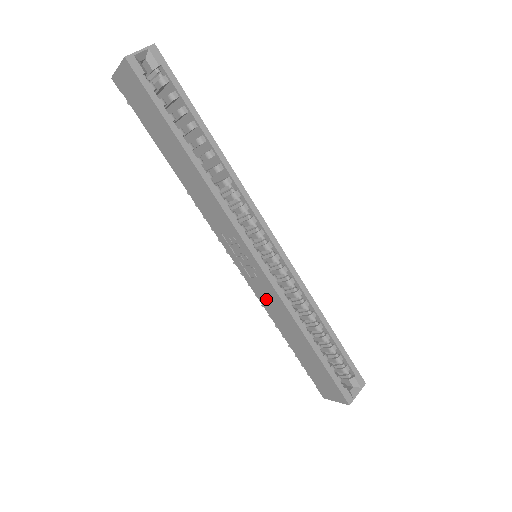
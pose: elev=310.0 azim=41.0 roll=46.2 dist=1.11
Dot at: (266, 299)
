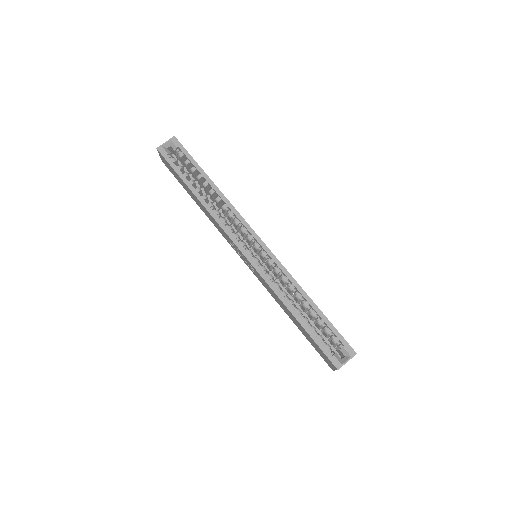
Dot at: (266, 287)
